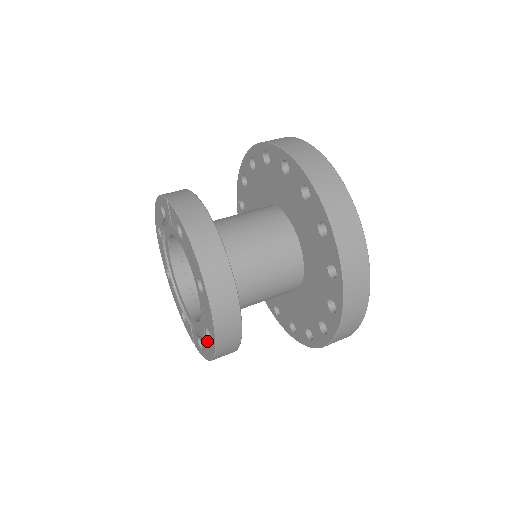
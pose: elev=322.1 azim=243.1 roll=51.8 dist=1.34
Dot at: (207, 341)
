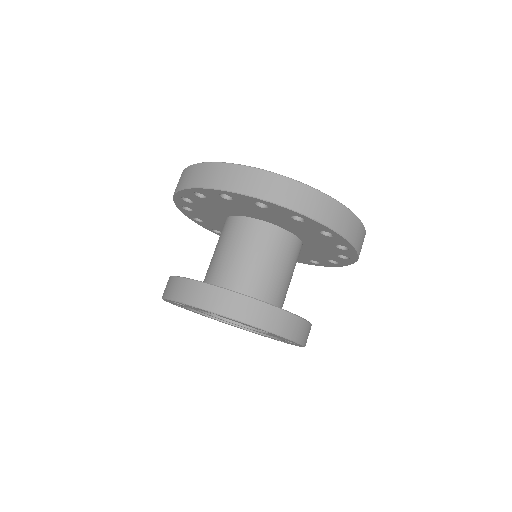
Dot at: occluded
